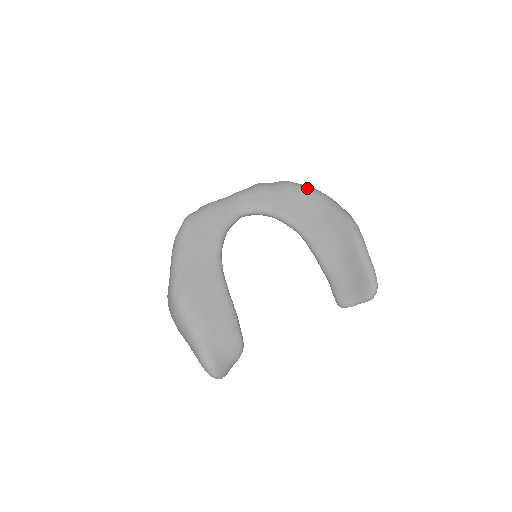
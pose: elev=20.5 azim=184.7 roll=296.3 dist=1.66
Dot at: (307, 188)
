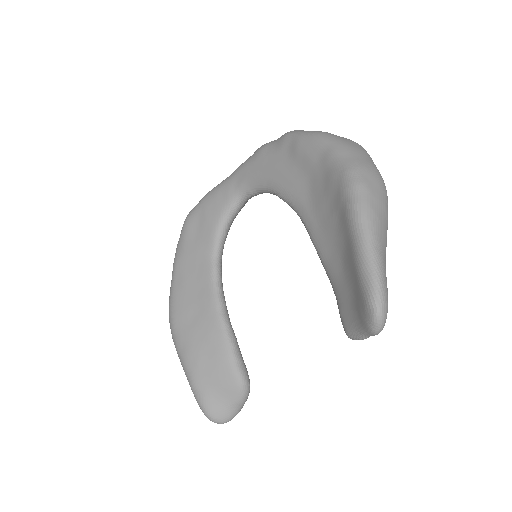
Dot at: (307, 136)
